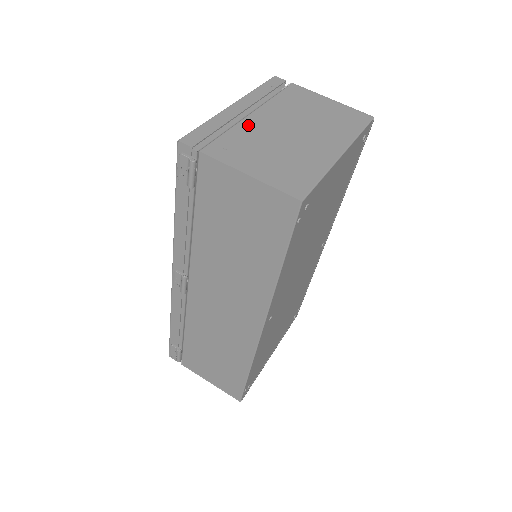
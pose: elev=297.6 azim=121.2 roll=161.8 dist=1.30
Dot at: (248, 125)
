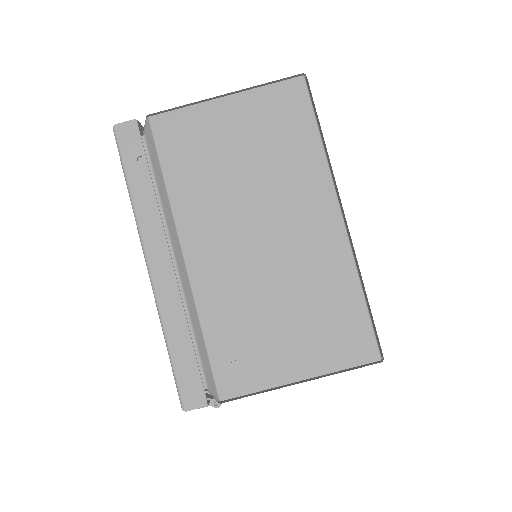
Dot at: (207, 289)
